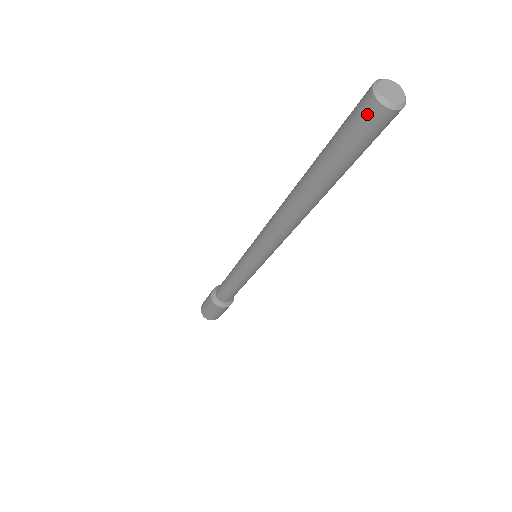
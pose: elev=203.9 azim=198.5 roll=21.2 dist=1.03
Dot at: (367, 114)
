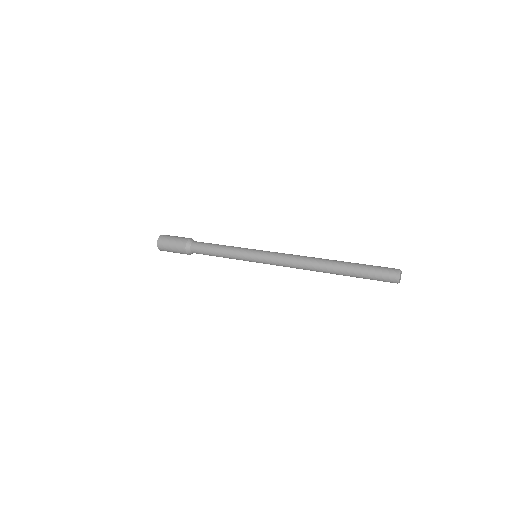
Dot at: (390, 282)
